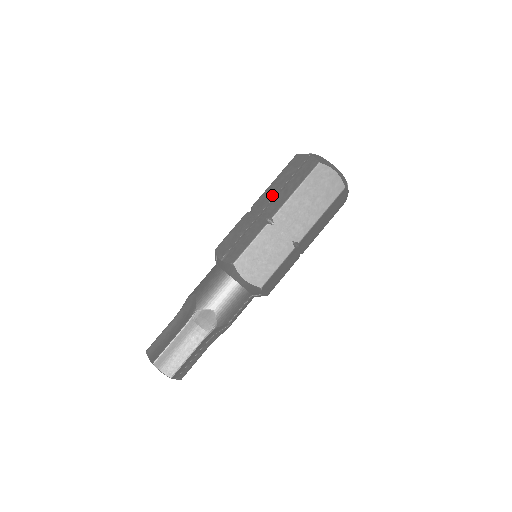
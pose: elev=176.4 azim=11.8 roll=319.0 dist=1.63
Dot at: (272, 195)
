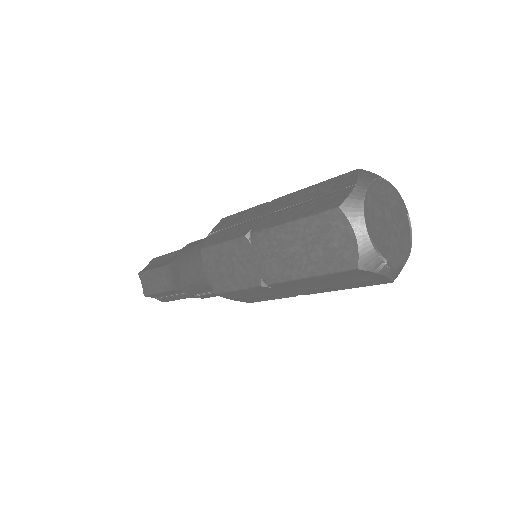
Dot at: (287, 204)
